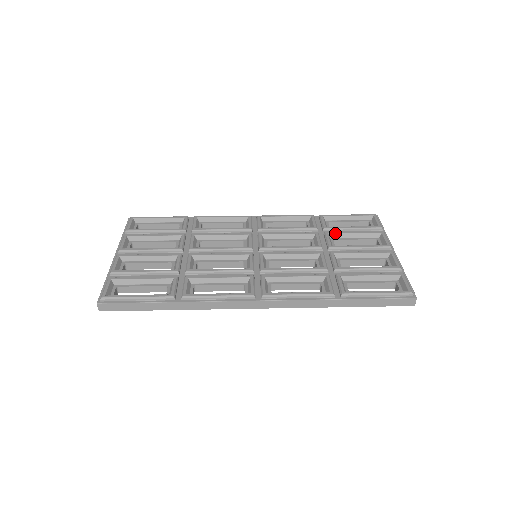
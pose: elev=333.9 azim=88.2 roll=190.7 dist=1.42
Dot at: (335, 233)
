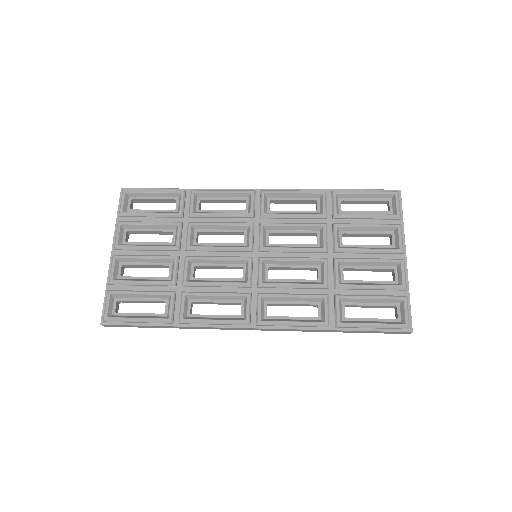
Dot at: (345, 226)
